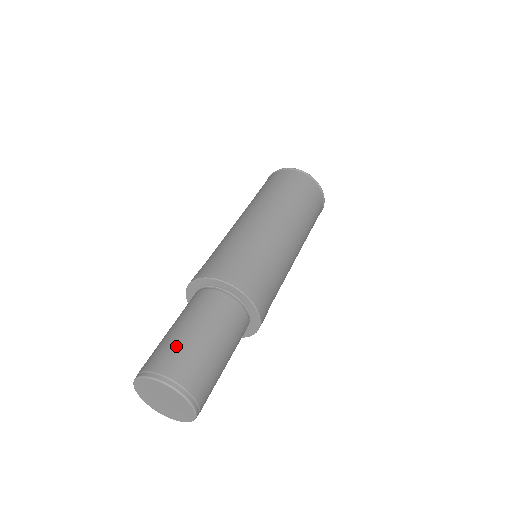
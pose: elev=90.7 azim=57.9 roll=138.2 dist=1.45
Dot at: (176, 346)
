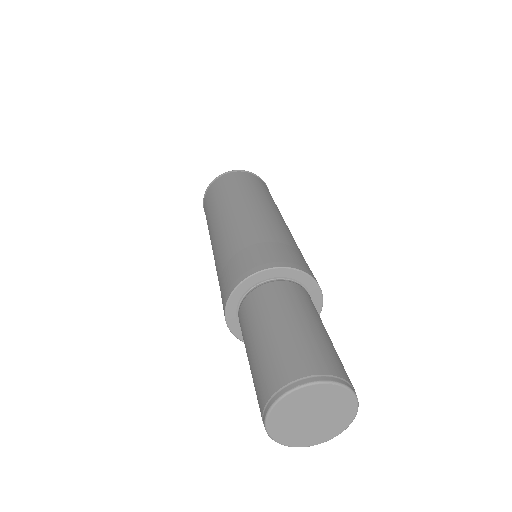
Dot at: occluded
